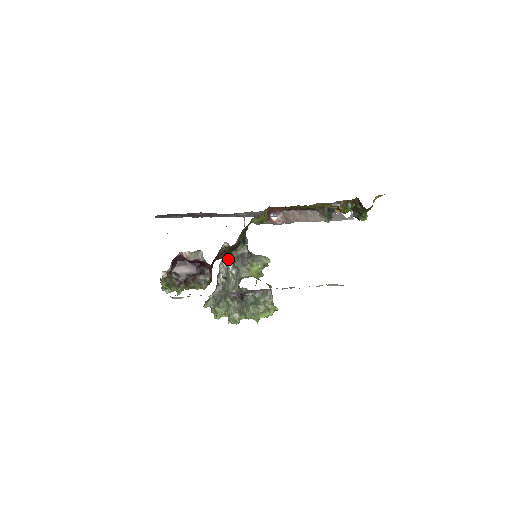
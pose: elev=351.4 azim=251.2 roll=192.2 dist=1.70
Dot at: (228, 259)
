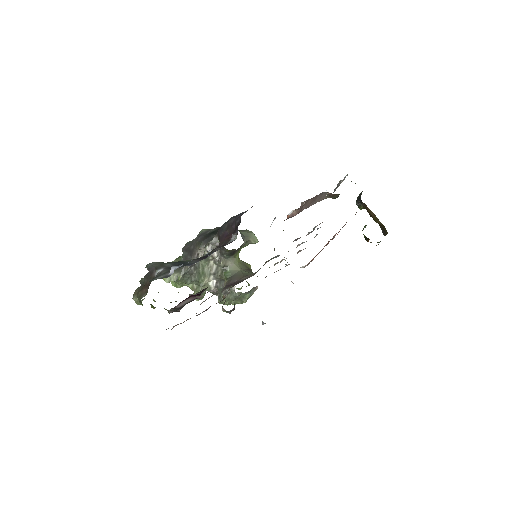
Dot at: (215, 246)
